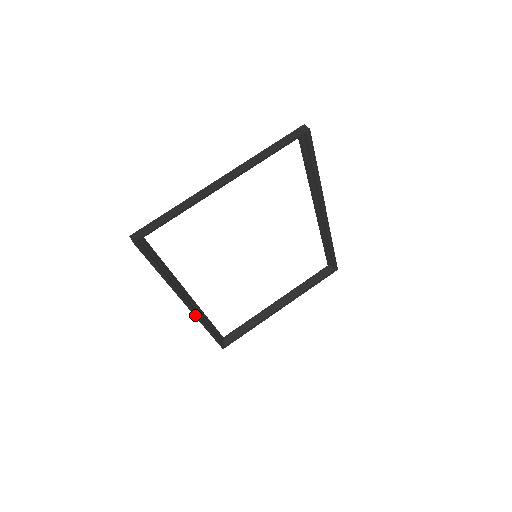
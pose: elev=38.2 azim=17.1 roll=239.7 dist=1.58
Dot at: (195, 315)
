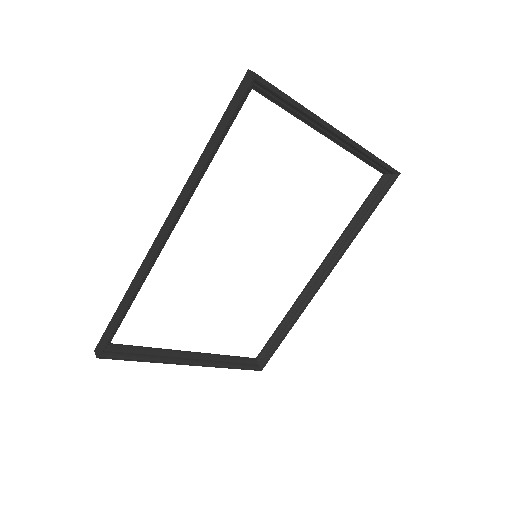
Dot at: (154, 255)
